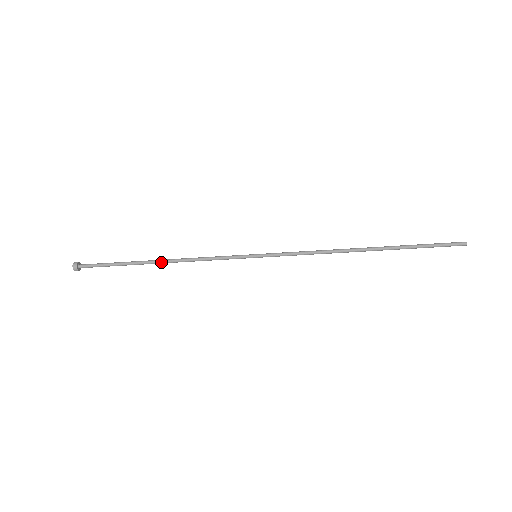
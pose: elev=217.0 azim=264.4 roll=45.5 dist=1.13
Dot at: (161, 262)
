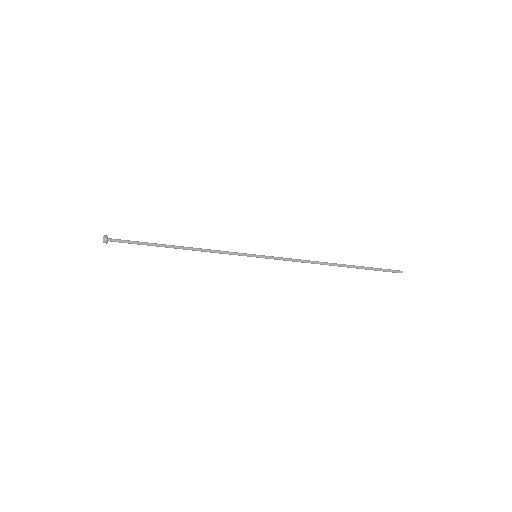
Dot at: occluded
